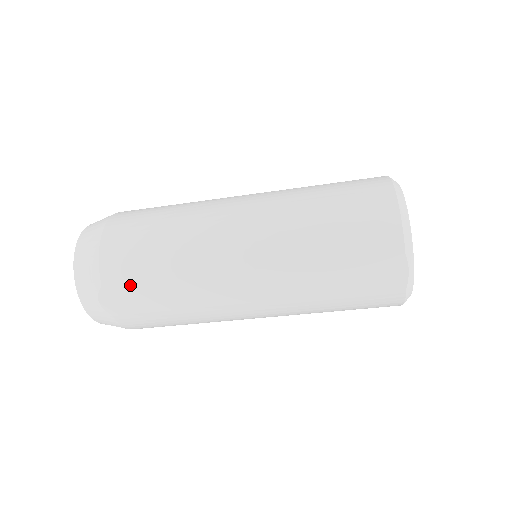
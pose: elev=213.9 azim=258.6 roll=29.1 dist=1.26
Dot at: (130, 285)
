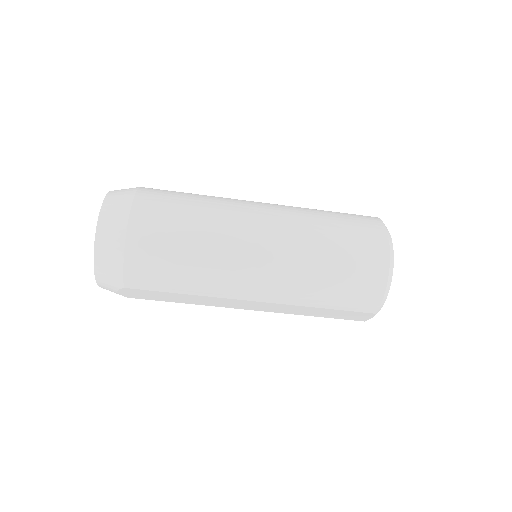
Dot at: (151, 291)
